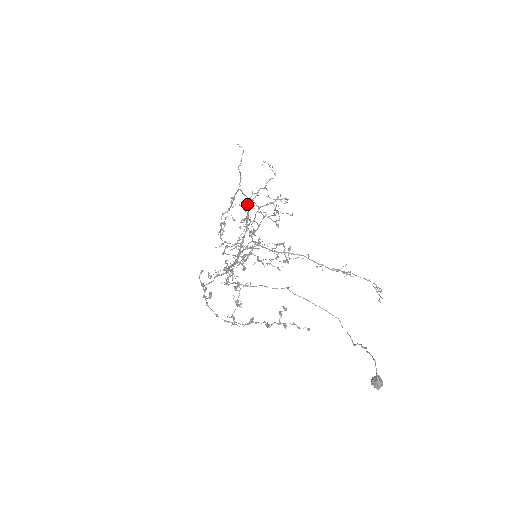
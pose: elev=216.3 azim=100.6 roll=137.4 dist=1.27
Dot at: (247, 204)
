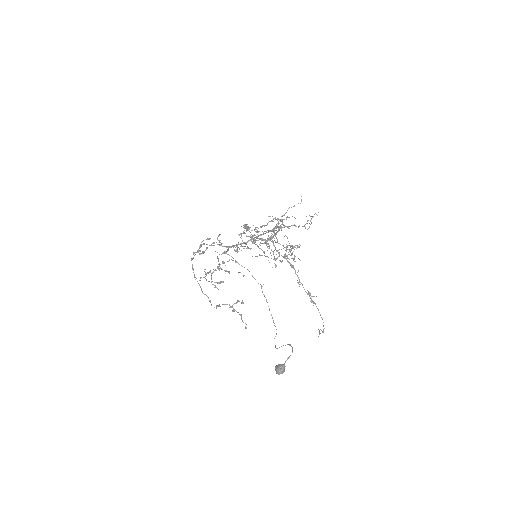
Dot at: occluded
